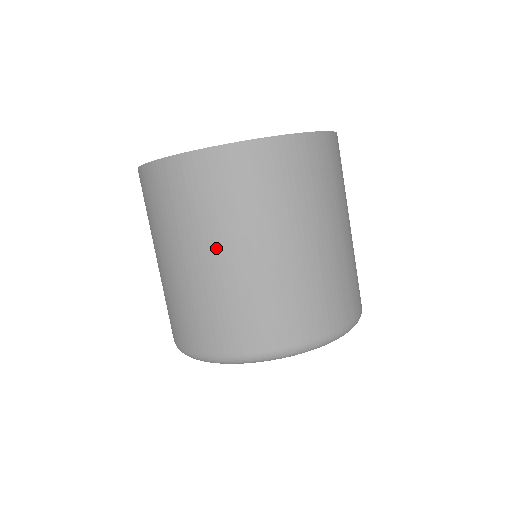
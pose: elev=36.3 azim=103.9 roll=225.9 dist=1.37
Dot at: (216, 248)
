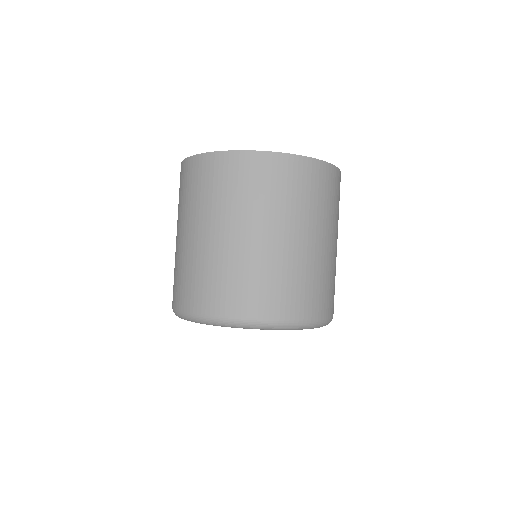
Dot at: (184, 227)
